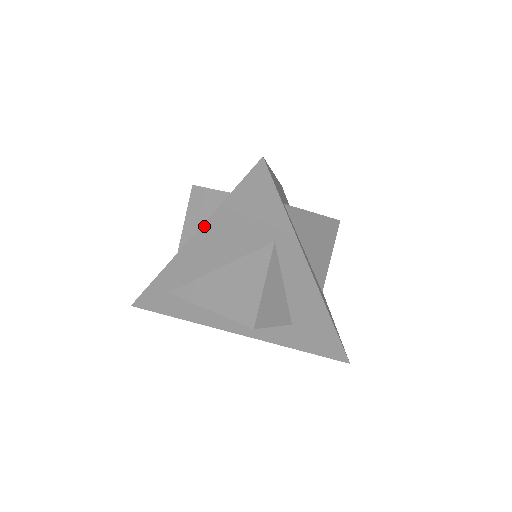
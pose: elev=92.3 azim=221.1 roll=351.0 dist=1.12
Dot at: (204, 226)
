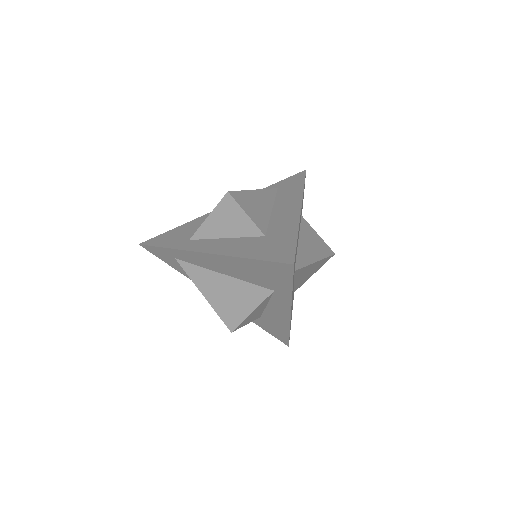
Dot at: (225, 256)
